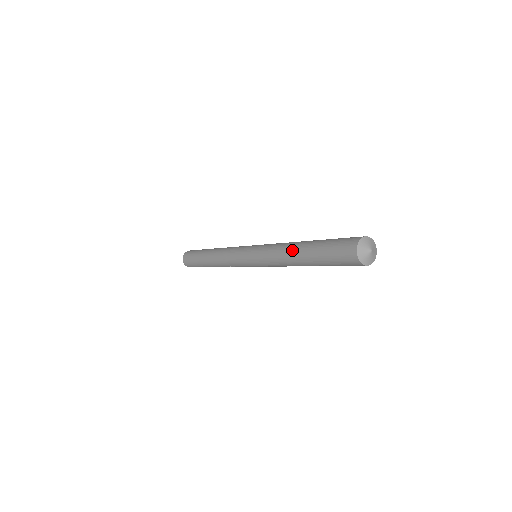
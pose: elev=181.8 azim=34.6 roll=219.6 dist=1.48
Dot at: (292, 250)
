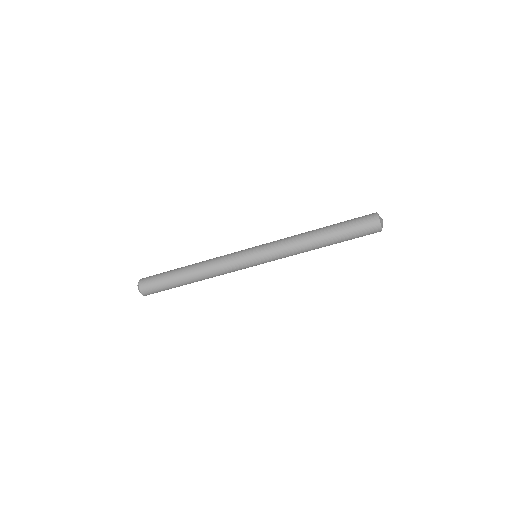
Dot at: (313, 237)
